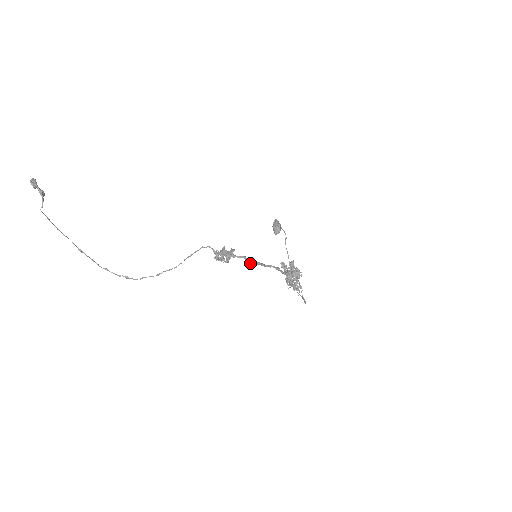
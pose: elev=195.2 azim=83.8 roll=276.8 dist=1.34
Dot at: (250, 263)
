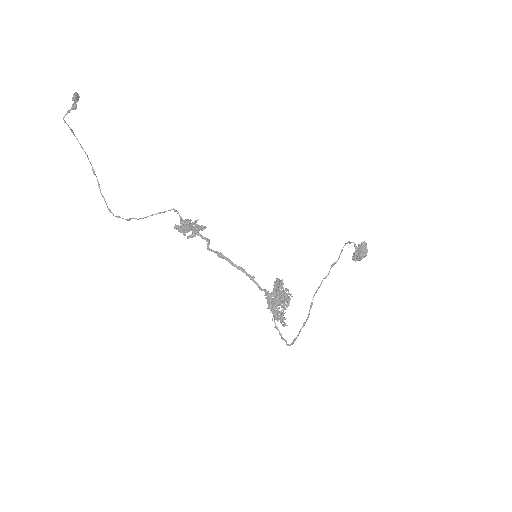
Dot at: (209, 249)
